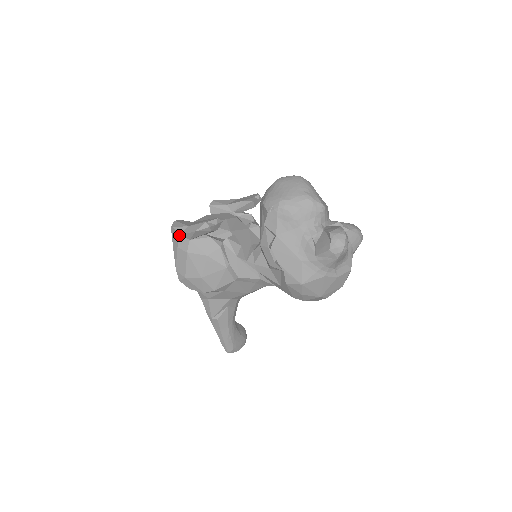
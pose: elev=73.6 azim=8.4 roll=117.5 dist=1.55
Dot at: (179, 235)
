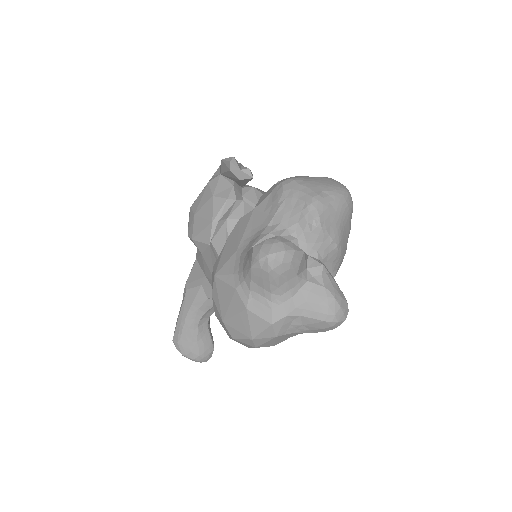
Dot at: occluded
